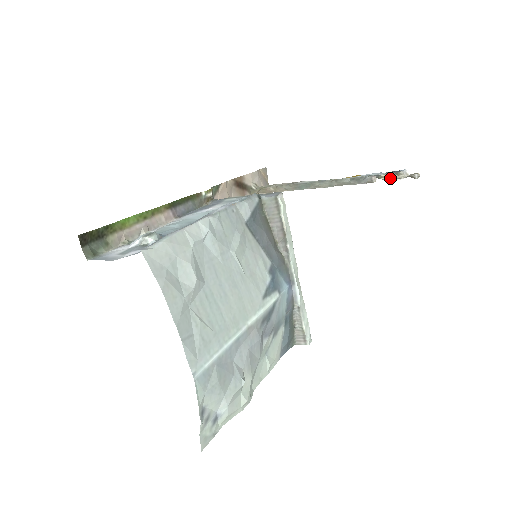
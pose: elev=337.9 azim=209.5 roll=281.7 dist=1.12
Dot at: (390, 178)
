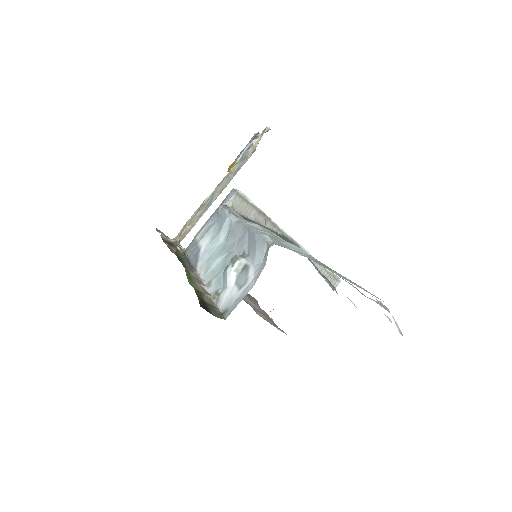
Dot at: occluded
